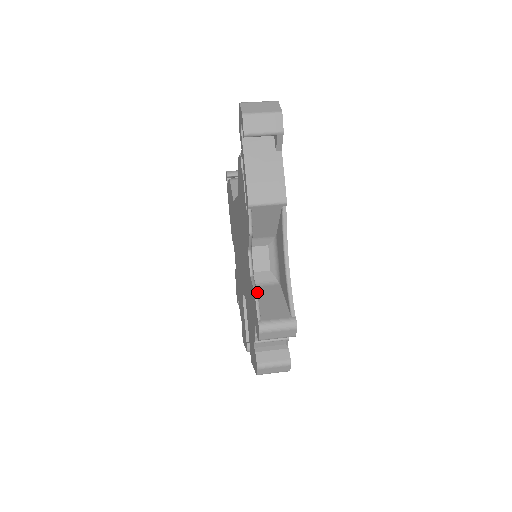
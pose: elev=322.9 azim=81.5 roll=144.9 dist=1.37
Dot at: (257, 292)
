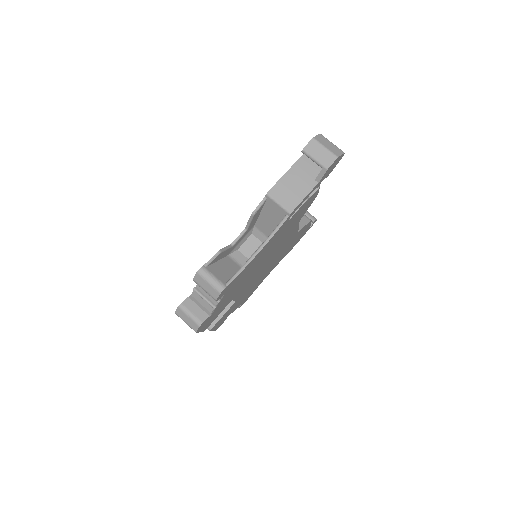
Dot at: (222, 251)
